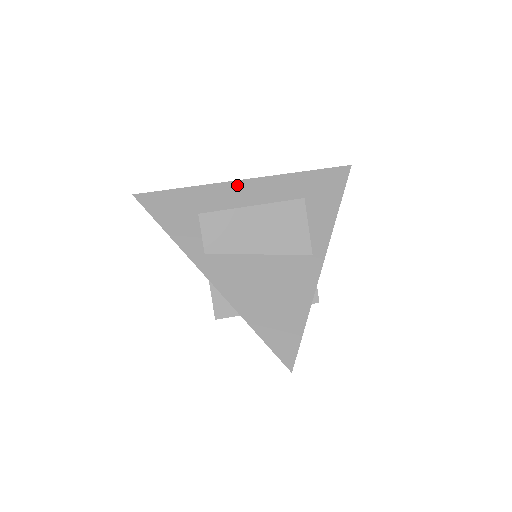
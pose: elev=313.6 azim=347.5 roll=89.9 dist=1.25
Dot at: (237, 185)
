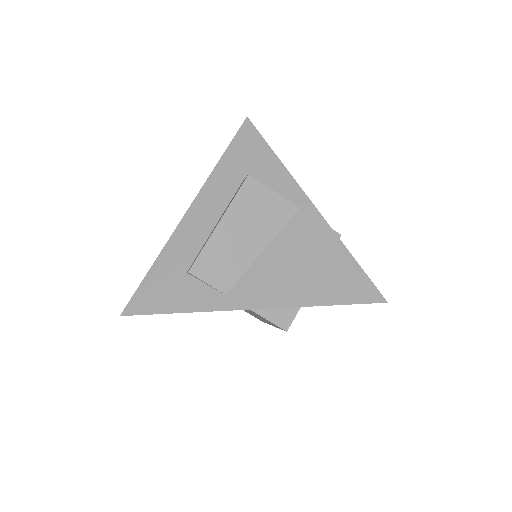
Dot at: (187, 221)
